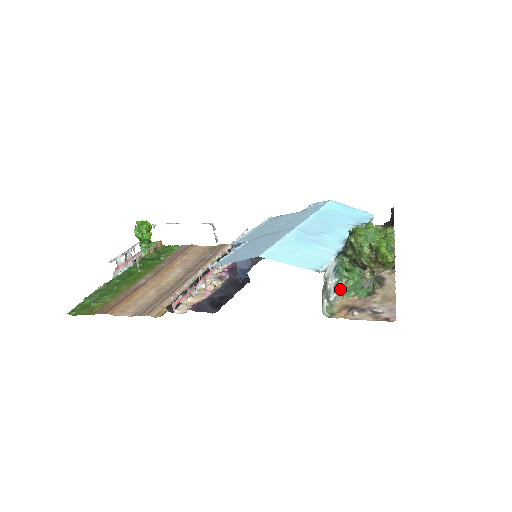
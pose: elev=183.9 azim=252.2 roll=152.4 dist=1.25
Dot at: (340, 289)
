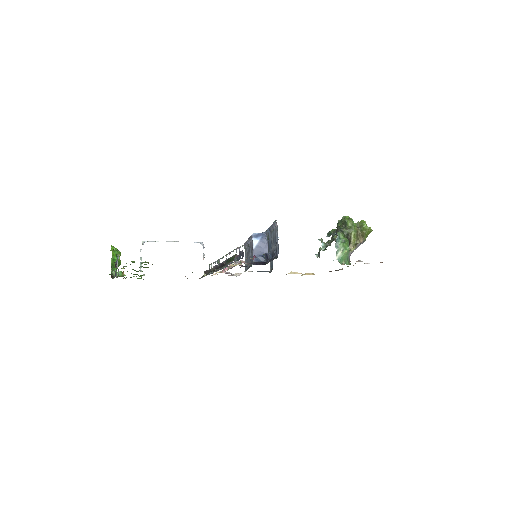
Dot at: (337, 258)
